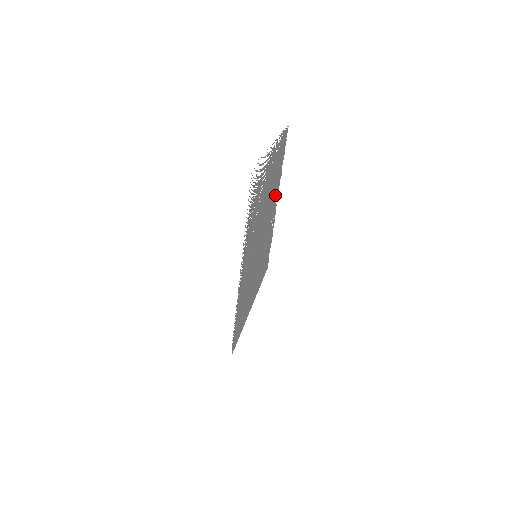
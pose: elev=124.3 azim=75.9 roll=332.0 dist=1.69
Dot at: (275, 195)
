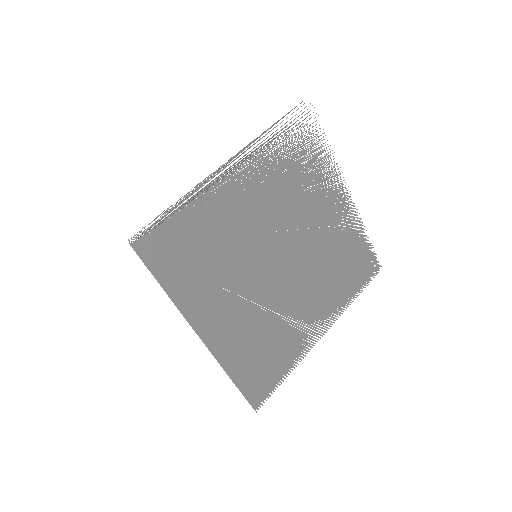
Dot at: (324, 300)
